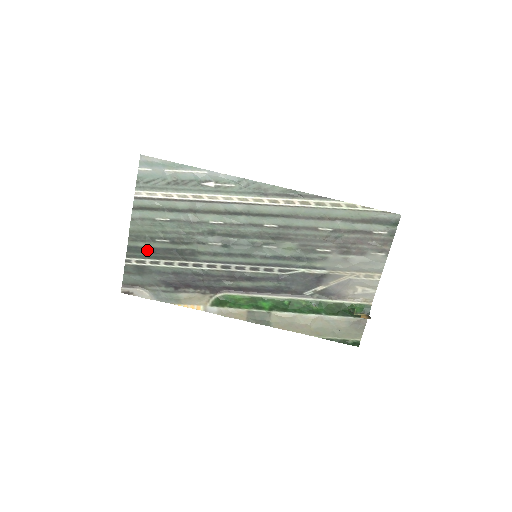
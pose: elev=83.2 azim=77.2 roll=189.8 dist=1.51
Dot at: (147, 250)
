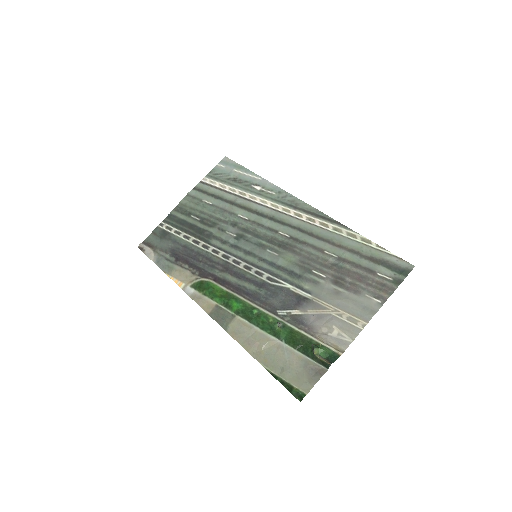
Dot at: (180, 221)
